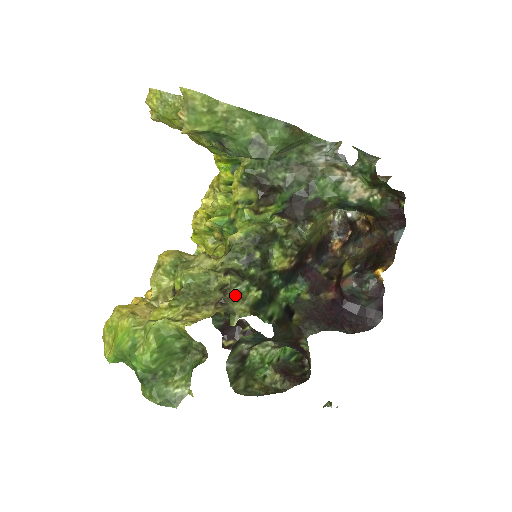
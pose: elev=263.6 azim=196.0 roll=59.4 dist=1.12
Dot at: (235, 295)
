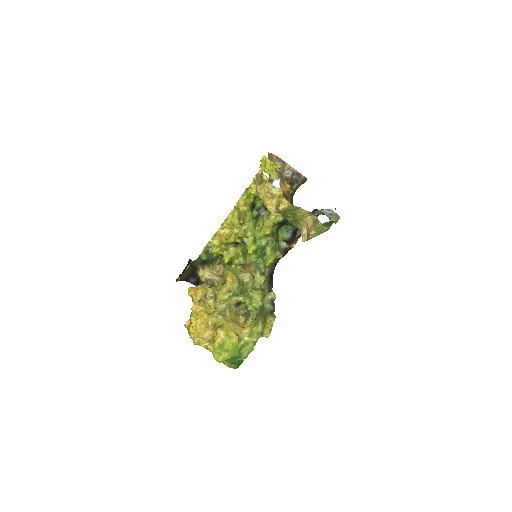
Dot at: occluded
